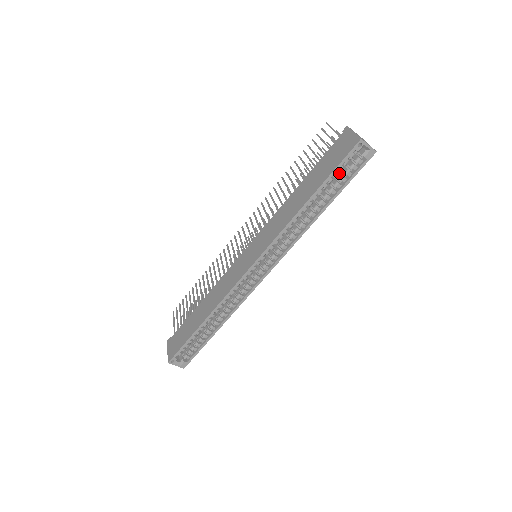
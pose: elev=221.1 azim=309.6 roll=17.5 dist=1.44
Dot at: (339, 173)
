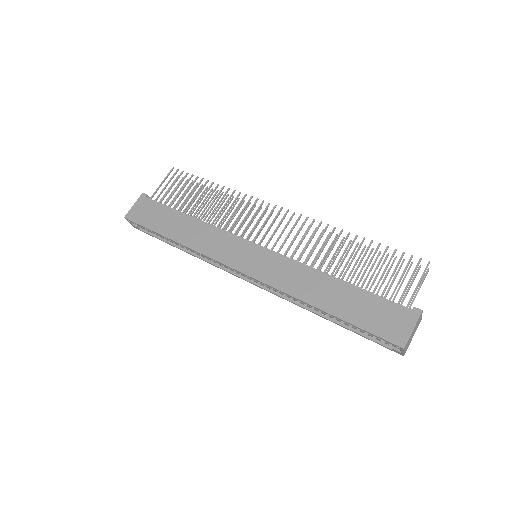
Dot at: occluded
